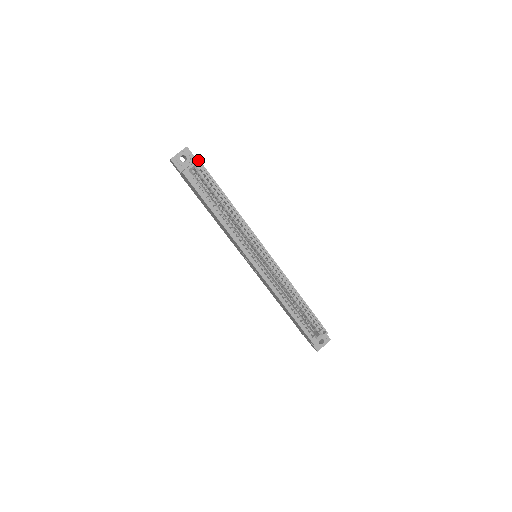
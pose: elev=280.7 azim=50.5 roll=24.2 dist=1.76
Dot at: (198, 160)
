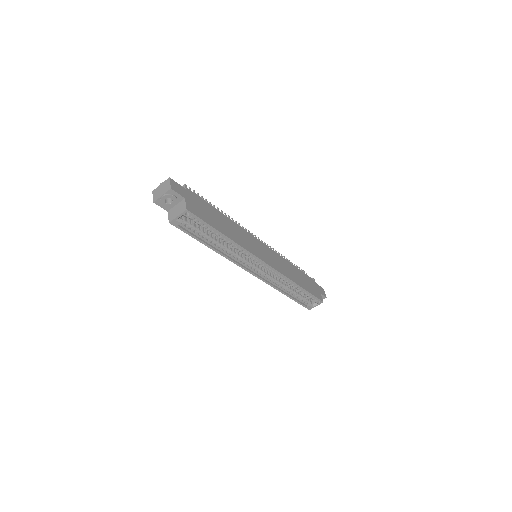
Dot at: (186, 210)
